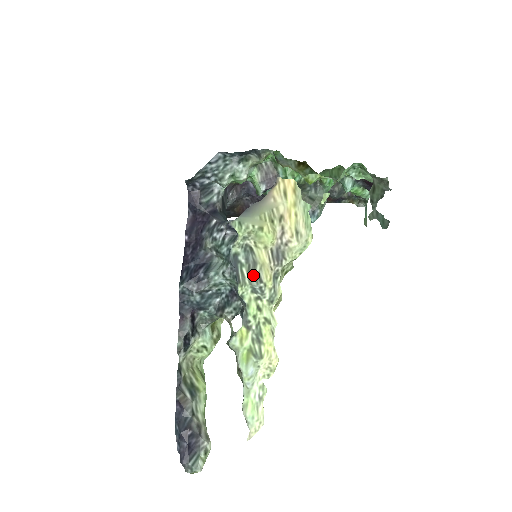
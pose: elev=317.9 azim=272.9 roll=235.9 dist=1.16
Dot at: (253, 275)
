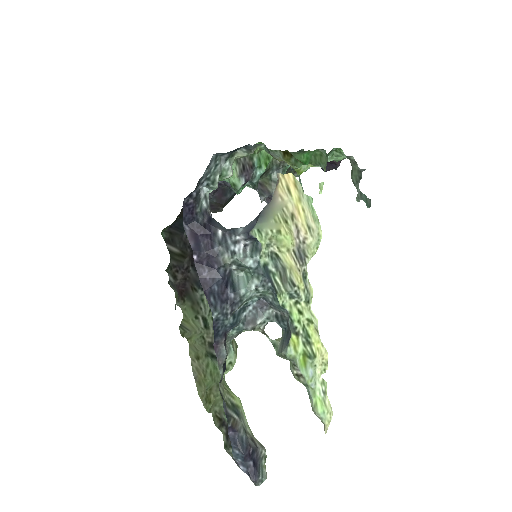
Dot at: (286, 281)
